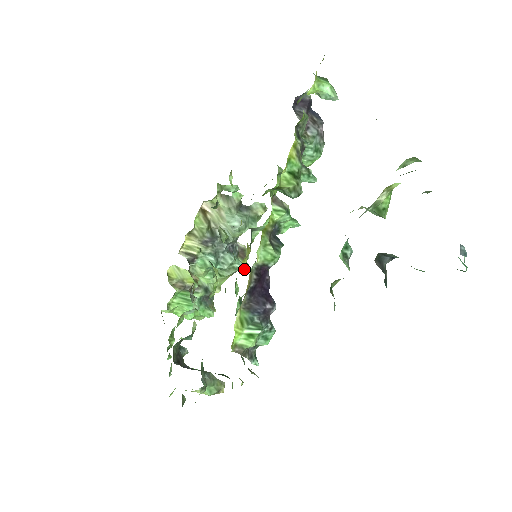
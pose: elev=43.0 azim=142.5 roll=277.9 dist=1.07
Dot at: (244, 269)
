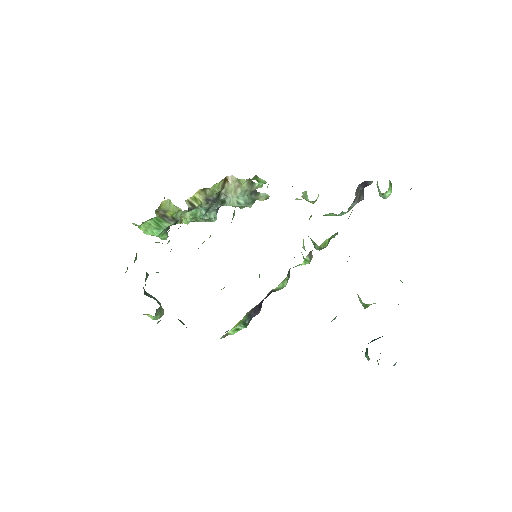
Dot at: occluded
